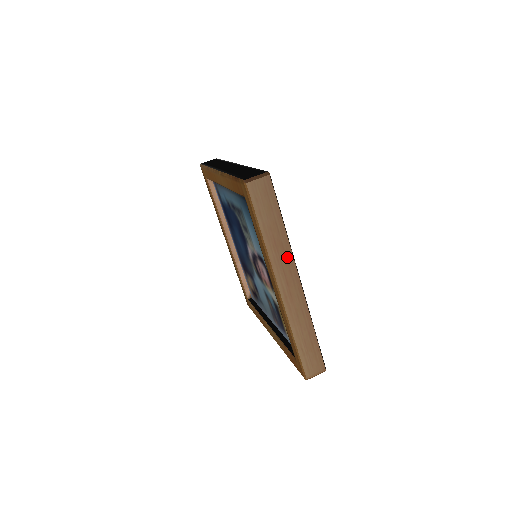
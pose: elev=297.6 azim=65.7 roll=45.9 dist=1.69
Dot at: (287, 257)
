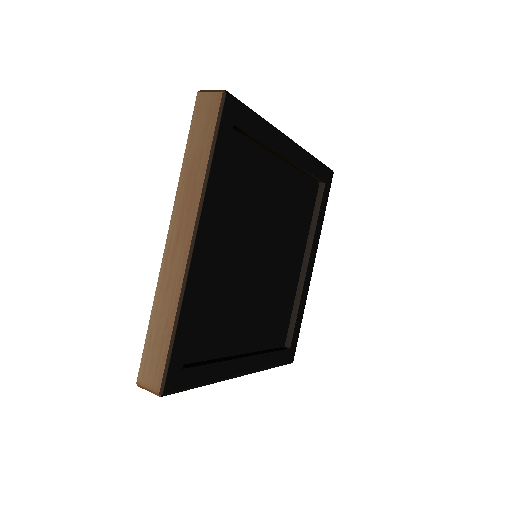
Dot at: (193, 203)
